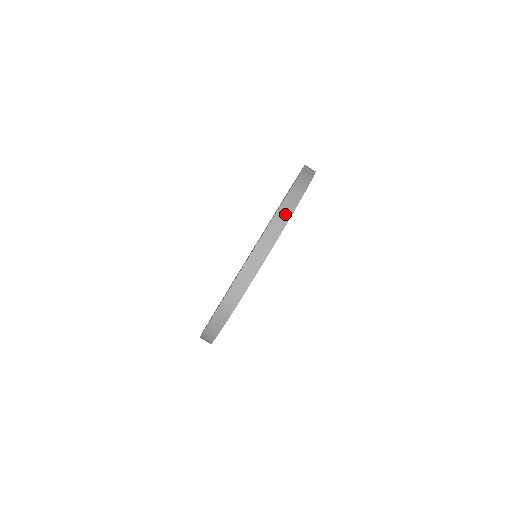
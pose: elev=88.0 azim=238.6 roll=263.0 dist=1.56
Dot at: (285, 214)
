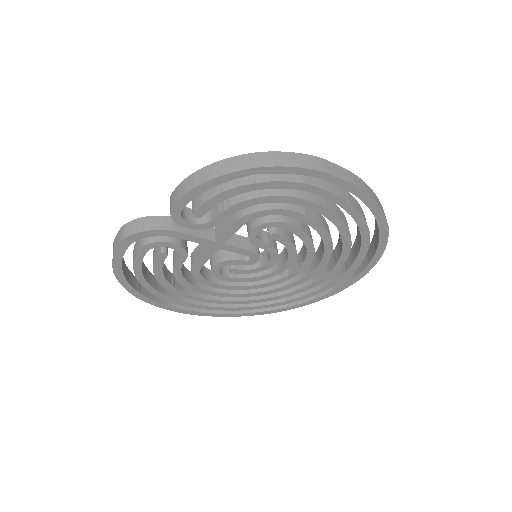
Dot at: occluded
